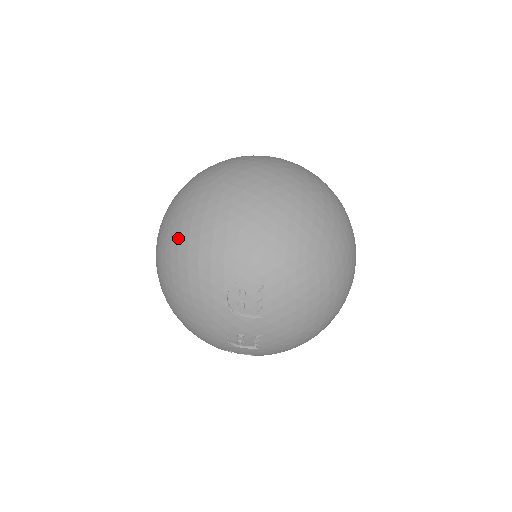
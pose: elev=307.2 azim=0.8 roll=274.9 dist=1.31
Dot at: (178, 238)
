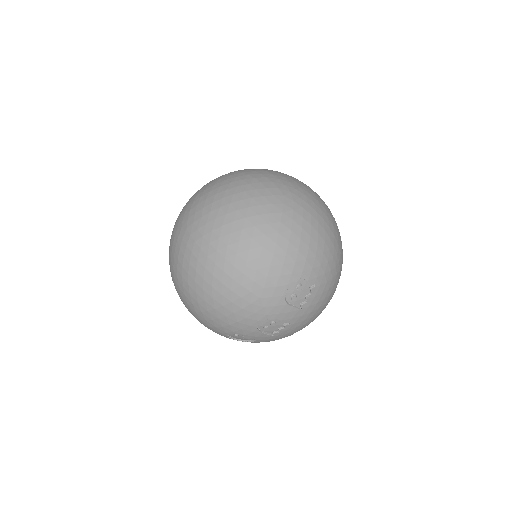
Dot at: (253, 228)
